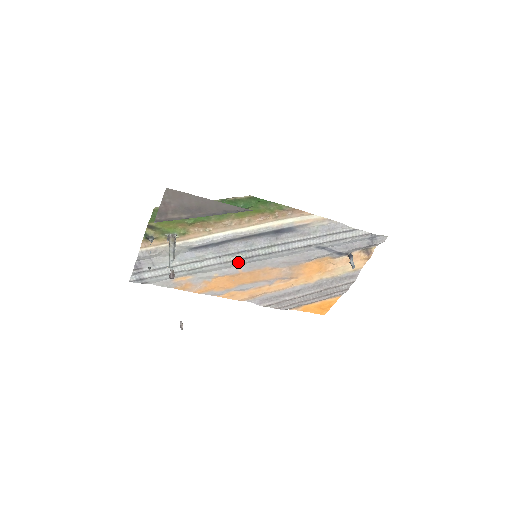
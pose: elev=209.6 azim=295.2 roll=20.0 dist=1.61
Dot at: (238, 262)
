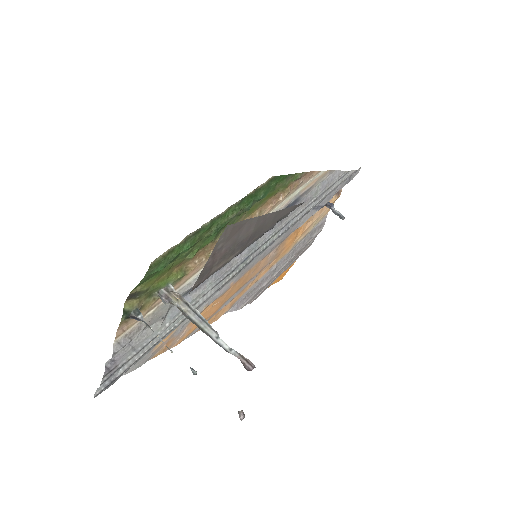
Dot at: (235, 275)
